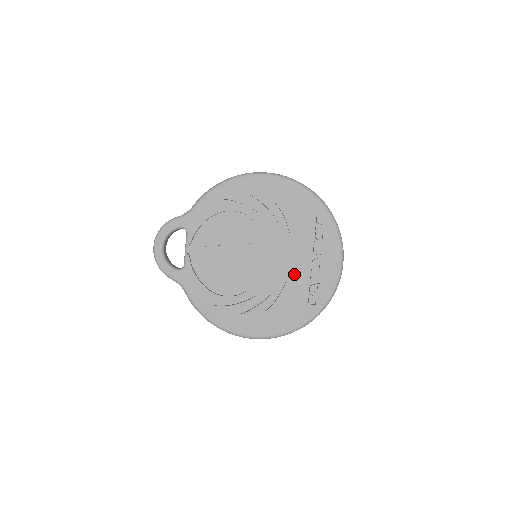
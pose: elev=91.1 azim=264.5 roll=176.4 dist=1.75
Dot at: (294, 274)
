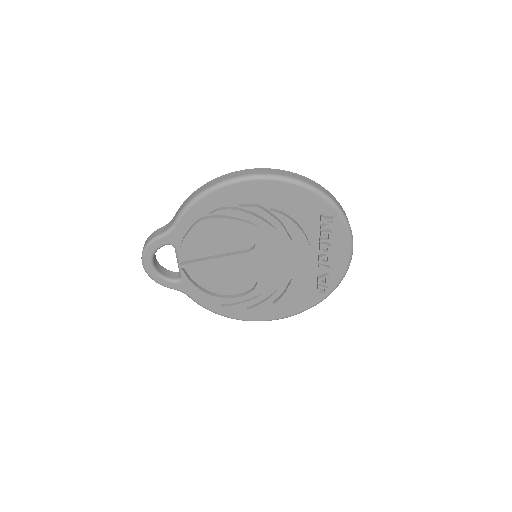
Dot at: (300, 272)
